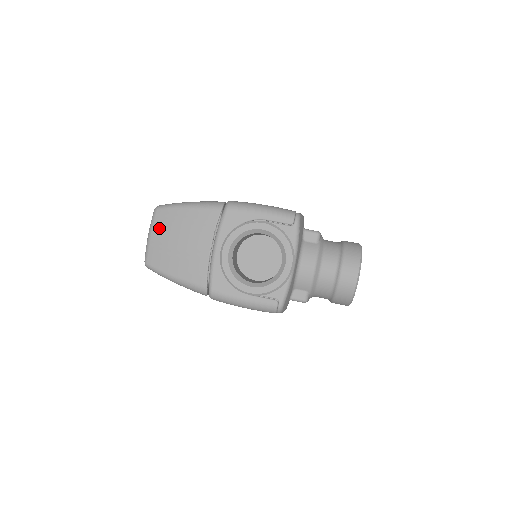
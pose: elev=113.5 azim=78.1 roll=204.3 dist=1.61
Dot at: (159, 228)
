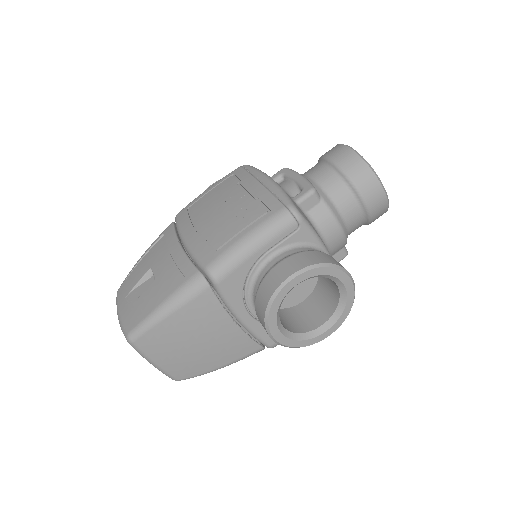
Dot at: (157, 353)
